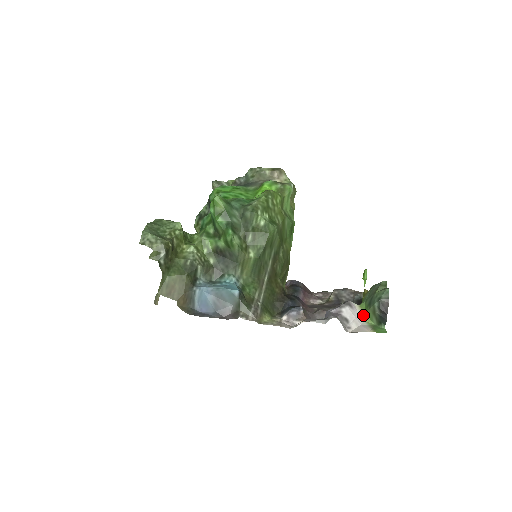
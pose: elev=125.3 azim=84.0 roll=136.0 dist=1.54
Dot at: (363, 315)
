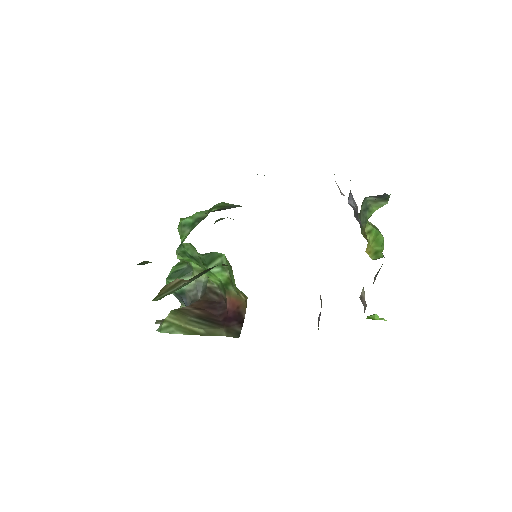
Dot at: (375, 210)
